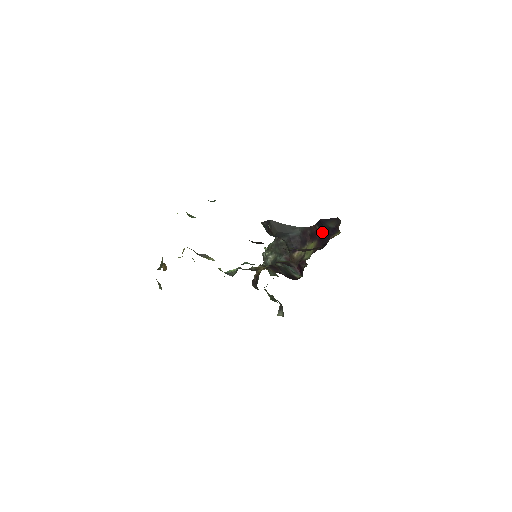
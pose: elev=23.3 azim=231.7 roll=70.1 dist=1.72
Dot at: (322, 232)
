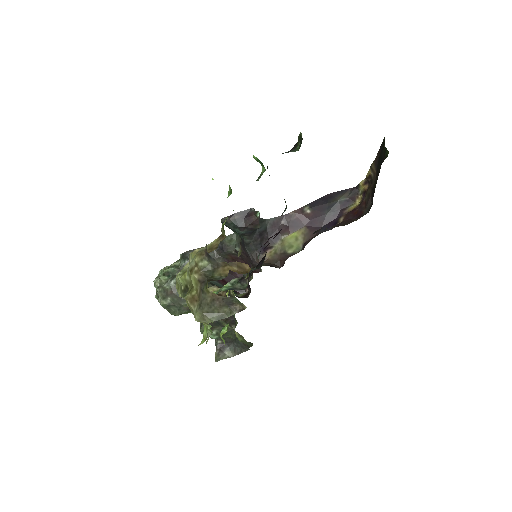
Dot at: (319, 212)
